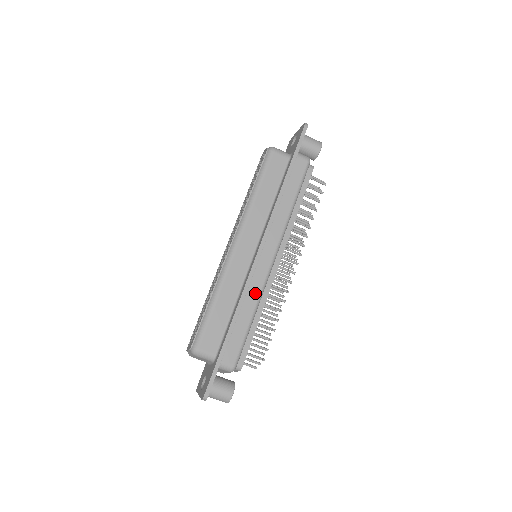
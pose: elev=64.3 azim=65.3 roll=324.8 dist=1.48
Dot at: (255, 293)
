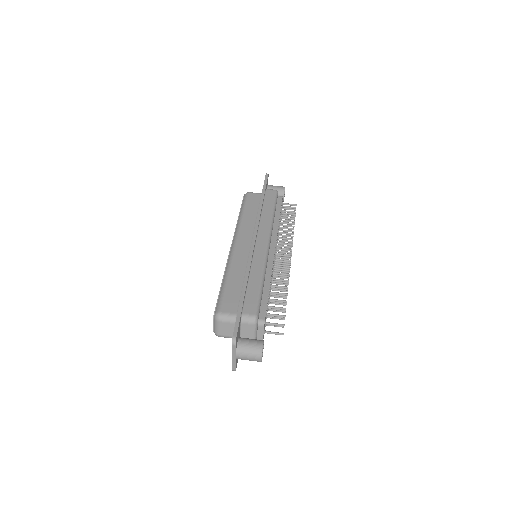
Dot at: (259, 265)
